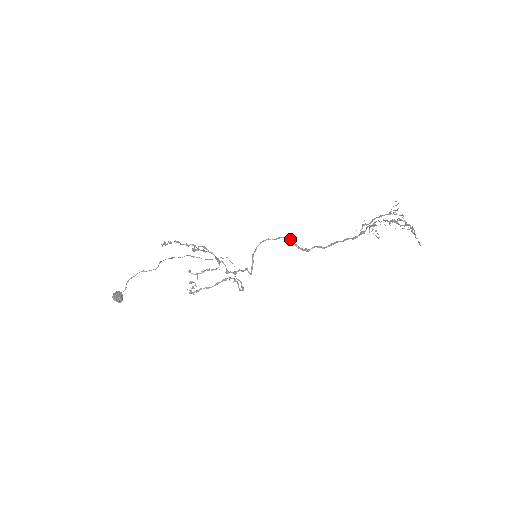
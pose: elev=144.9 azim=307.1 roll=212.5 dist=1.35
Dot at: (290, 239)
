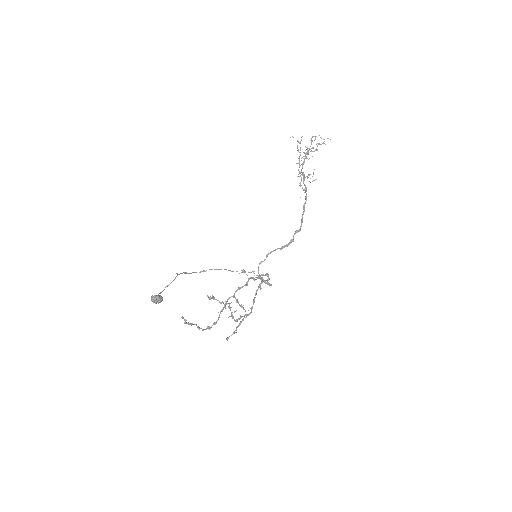
Dot at: (275, 250)
